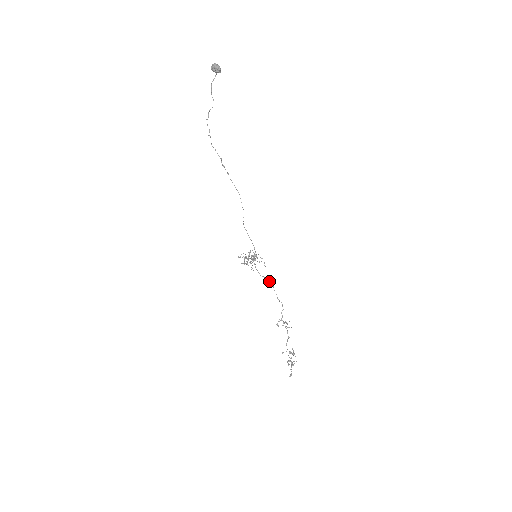
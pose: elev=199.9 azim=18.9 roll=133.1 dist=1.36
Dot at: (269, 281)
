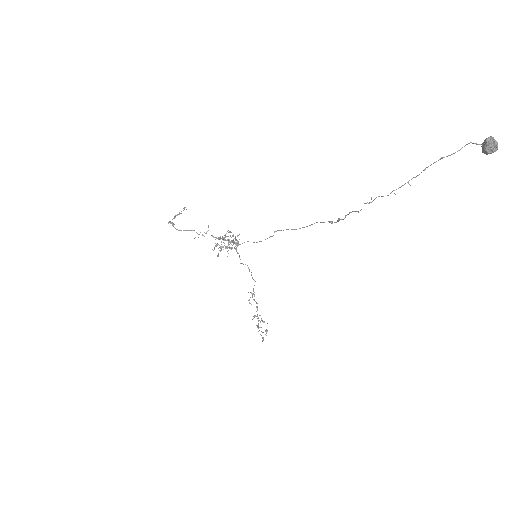
Dot at: occluded
